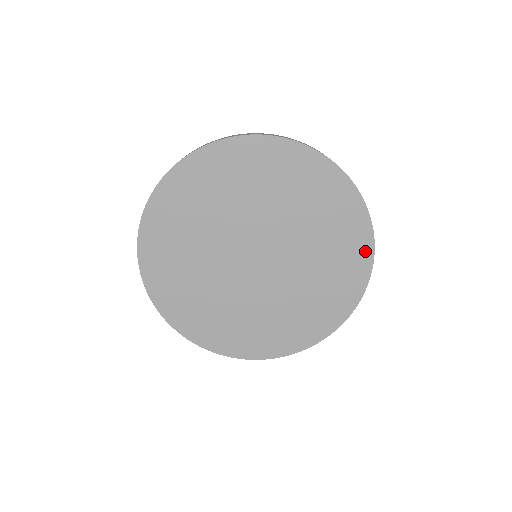
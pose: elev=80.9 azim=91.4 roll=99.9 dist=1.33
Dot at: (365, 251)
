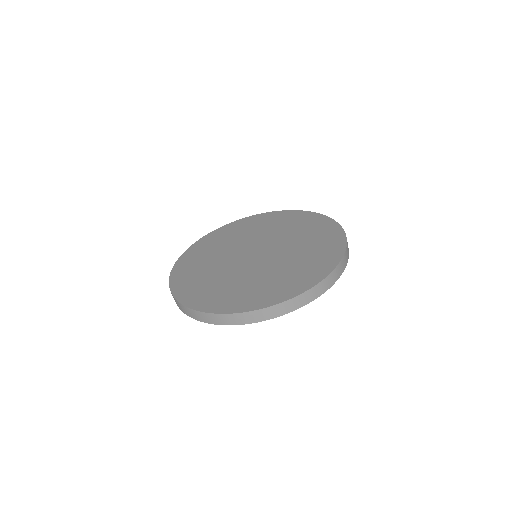
Dot at: (329, 224)
